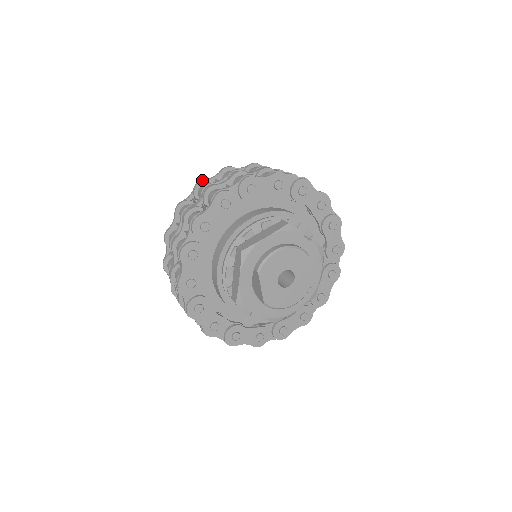
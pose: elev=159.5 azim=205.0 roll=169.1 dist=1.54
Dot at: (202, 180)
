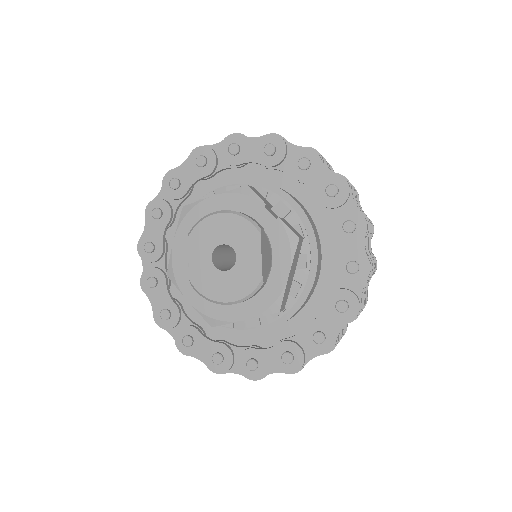
Dot at: occluded
